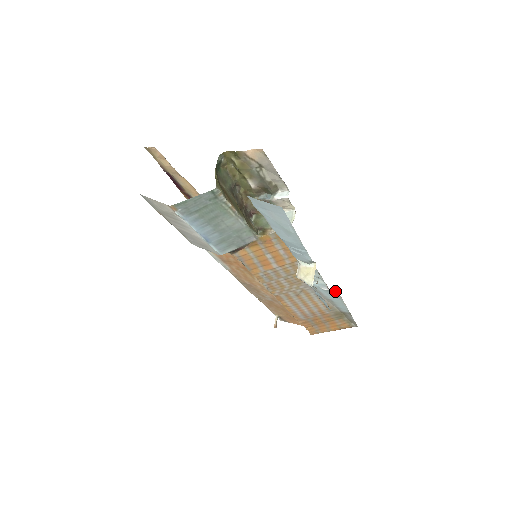
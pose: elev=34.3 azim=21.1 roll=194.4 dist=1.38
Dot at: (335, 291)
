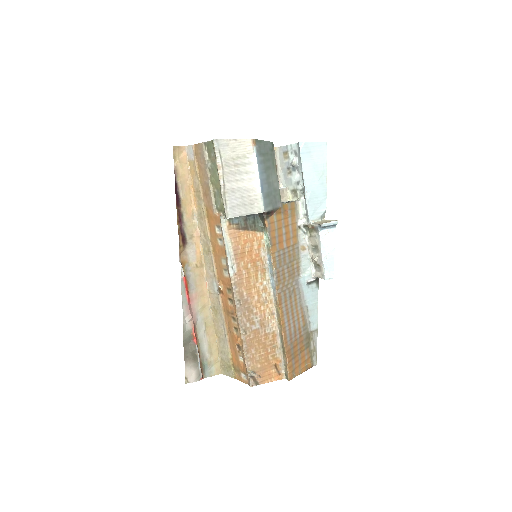
Dot at: (316, 283)
